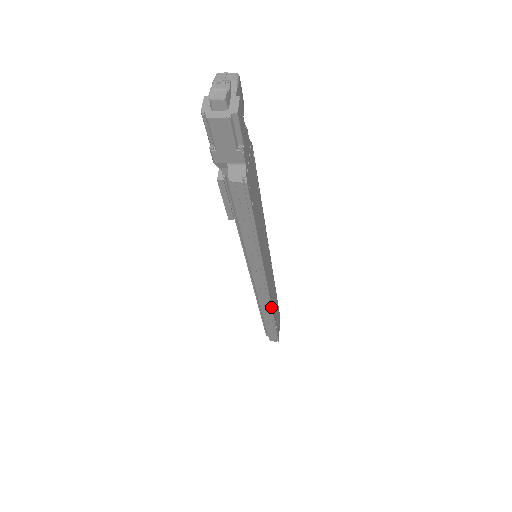
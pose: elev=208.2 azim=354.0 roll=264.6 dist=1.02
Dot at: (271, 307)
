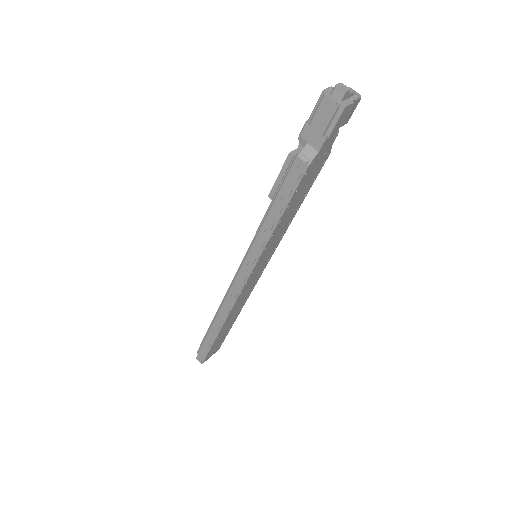
Dot at: (228, 314)
